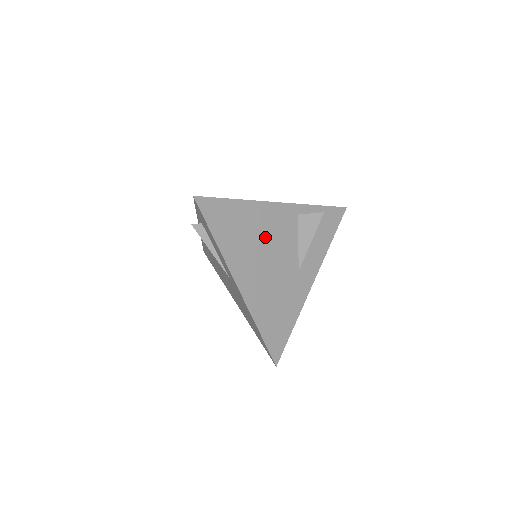
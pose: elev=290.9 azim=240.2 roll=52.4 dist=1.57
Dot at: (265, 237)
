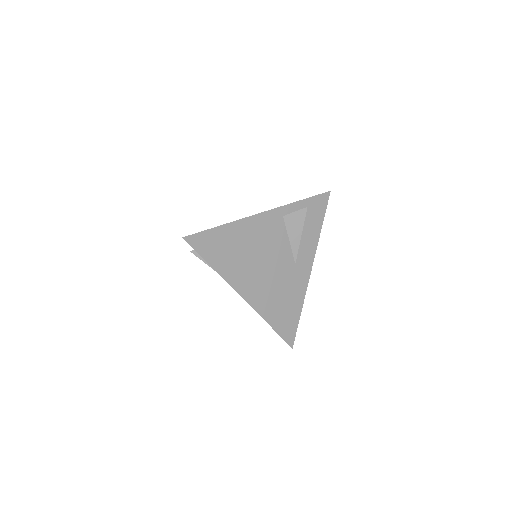
Dot at: (257, 247)
